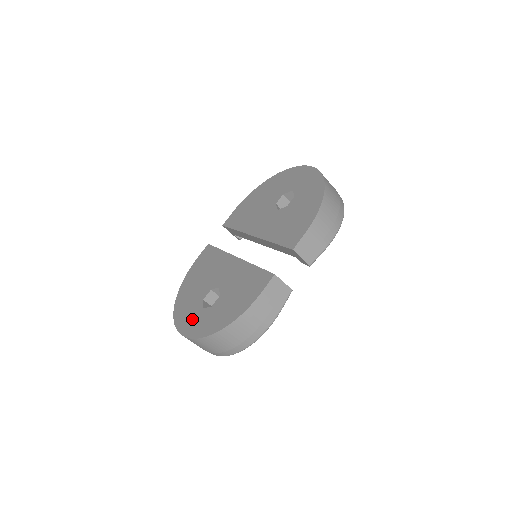
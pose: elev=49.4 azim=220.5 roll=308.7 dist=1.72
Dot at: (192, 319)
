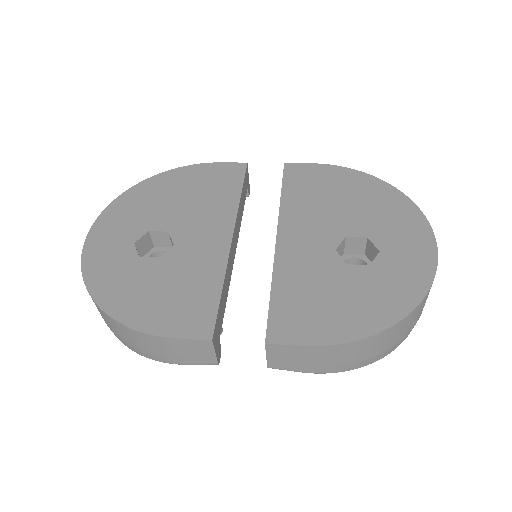
Dot at: (113, 237)
